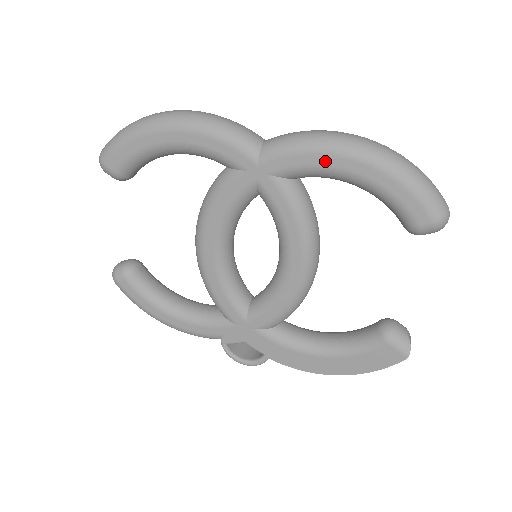
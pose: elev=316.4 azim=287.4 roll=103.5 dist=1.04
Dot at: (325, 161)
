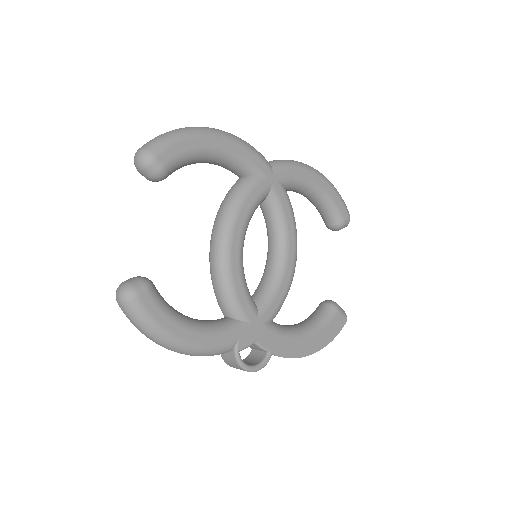
Dot at: (306, 175)
